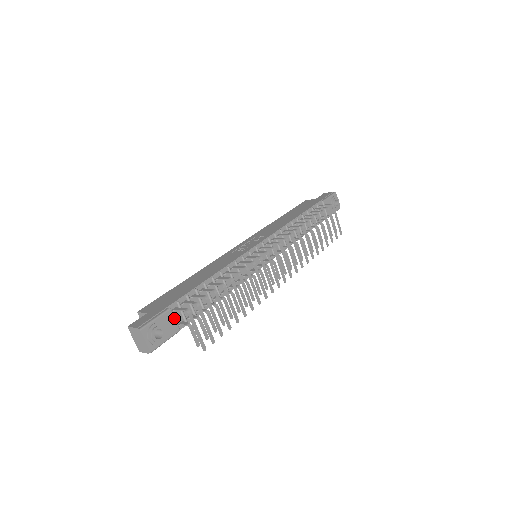
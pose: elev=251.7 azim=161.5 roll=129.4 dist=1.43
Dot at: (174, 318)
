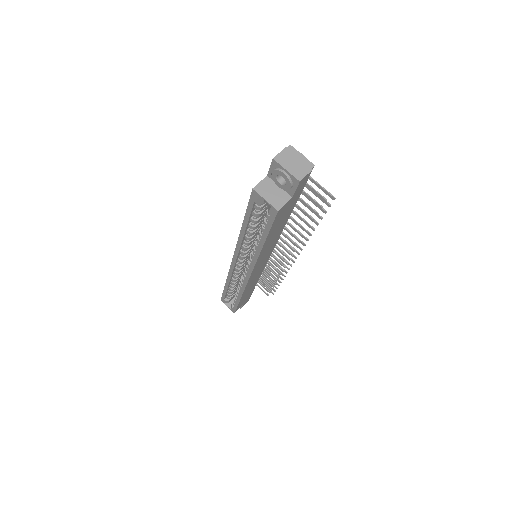
Dot at: occluded
